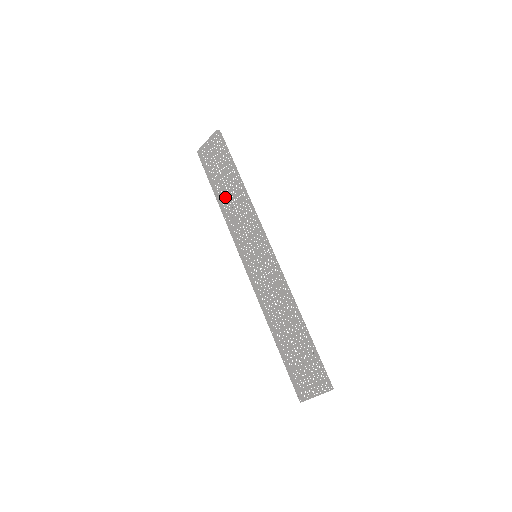
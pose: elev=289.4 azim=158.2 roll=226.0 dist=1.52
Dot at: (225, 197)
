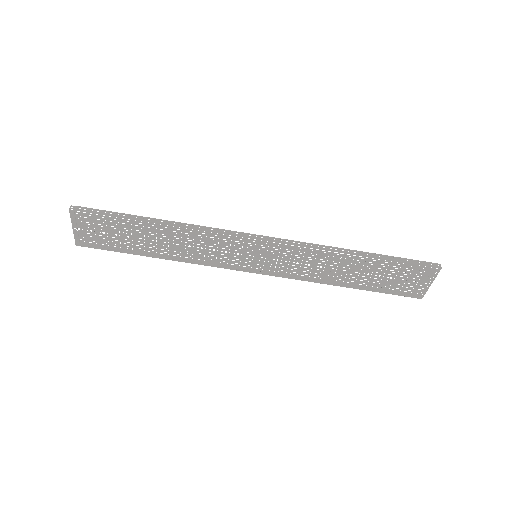
Dot at: (162, 248)
